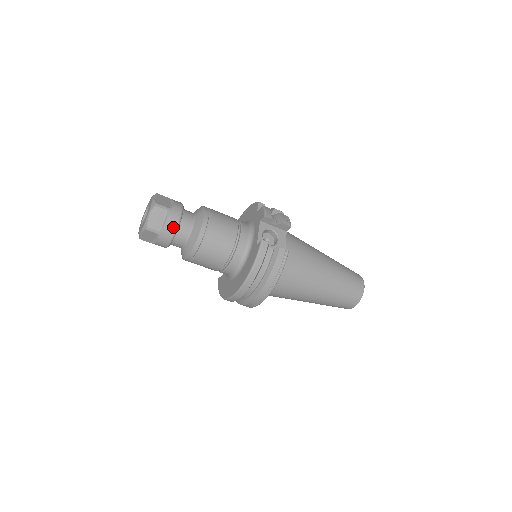
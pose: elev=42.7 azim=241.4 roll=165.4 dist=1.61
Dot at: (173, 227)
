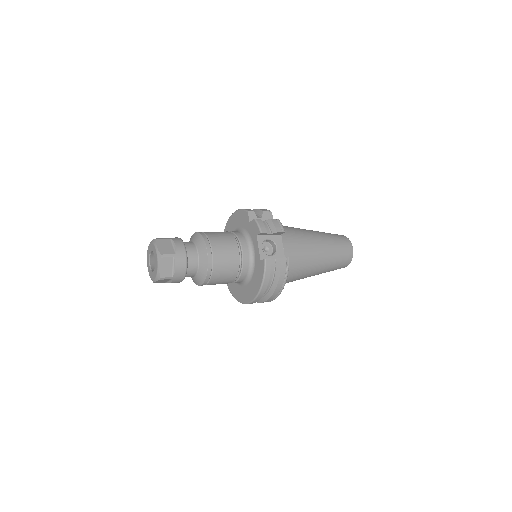
Dot at: (183, 269)
